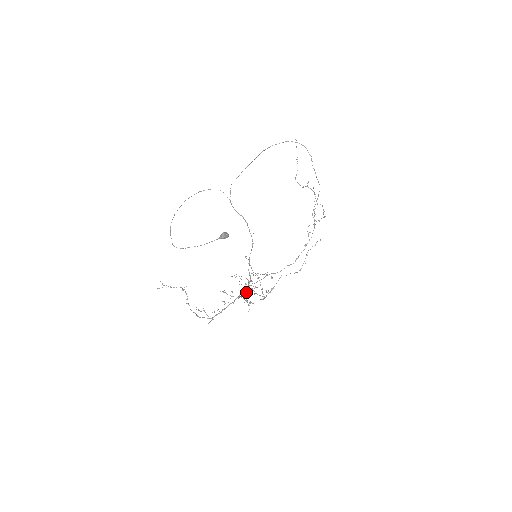
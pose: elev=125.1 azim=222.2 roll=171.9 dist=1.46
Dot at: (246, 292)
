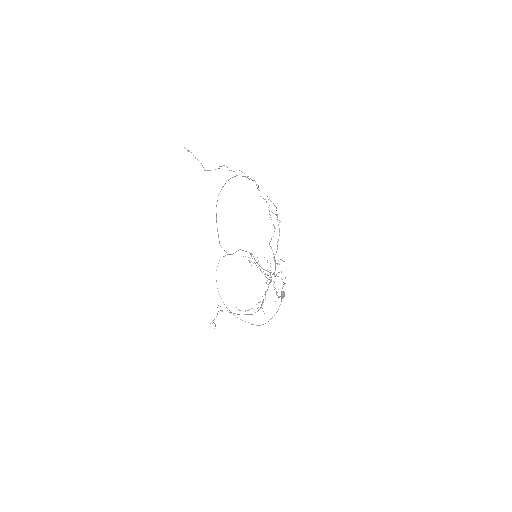
Dot at: occluded
